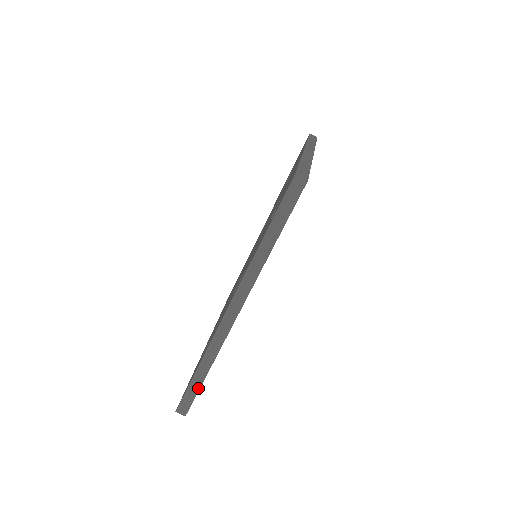
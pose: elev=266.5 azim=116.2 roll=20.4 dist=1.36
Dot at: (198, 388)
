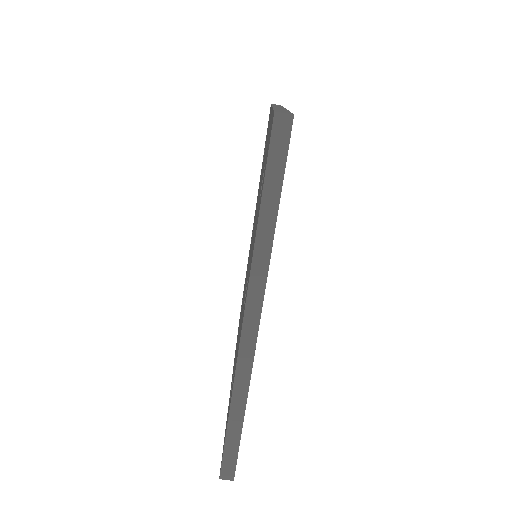
Dot at: (238, 439)
